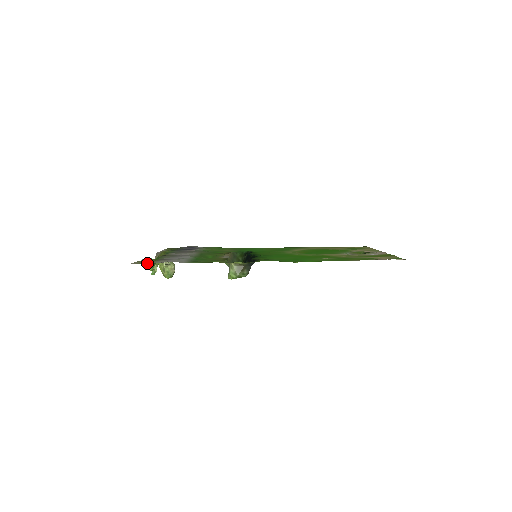
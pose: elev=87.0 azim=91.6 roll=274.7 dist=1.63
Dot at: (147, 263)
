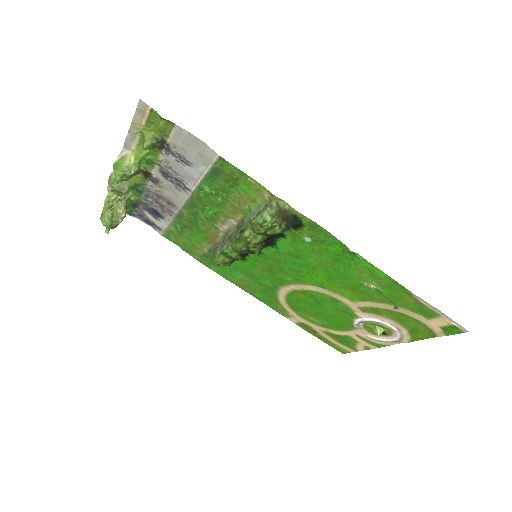
Dot at: (162, 122)
